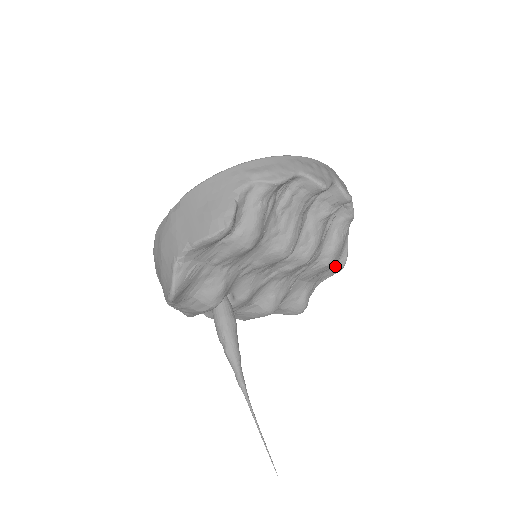
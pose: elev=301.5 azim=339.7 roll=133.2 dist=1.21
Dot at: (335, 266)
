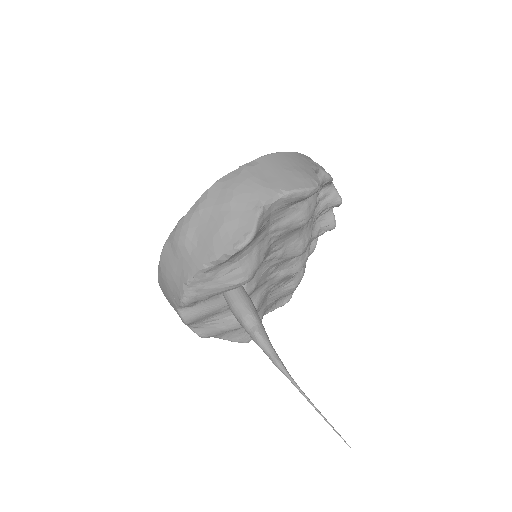
Dot at: (285, 297)
